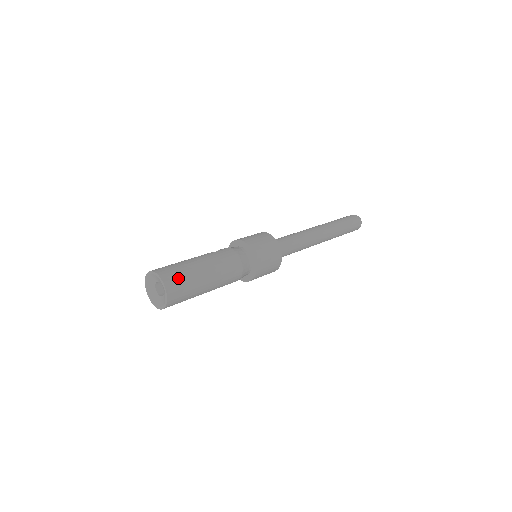
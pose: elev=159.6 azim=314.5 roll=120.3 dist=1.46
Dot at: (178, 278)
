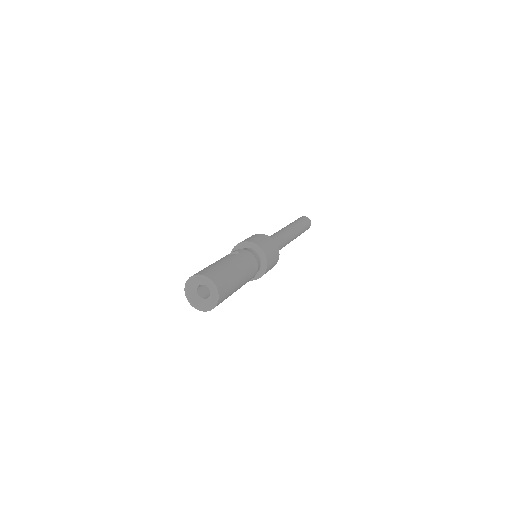
Dot at: (225, 284)
